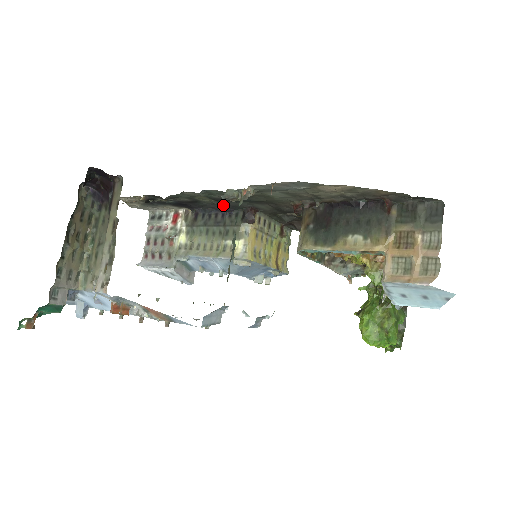
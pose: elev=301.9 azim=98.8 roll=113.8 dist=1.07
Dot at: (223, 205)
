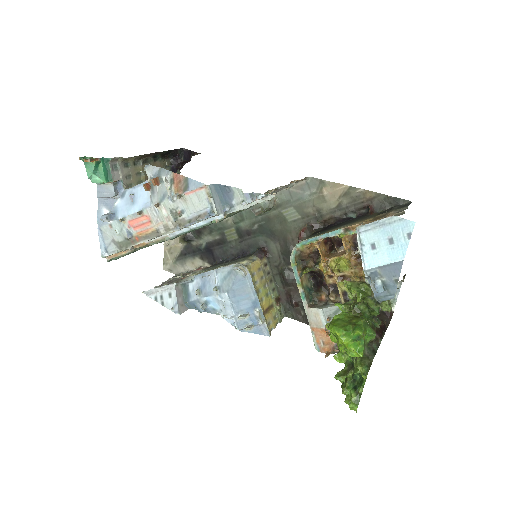
Dot at: (243, 247)
